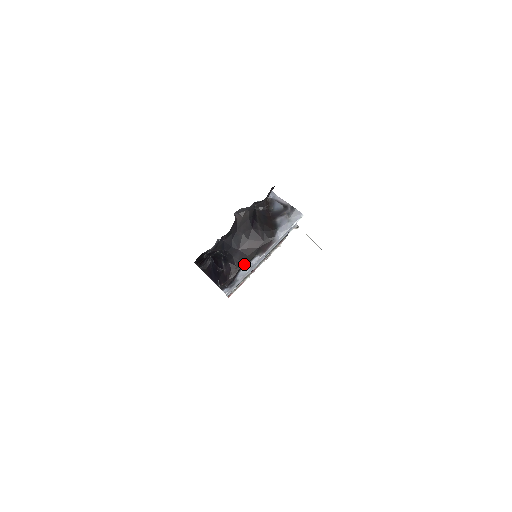
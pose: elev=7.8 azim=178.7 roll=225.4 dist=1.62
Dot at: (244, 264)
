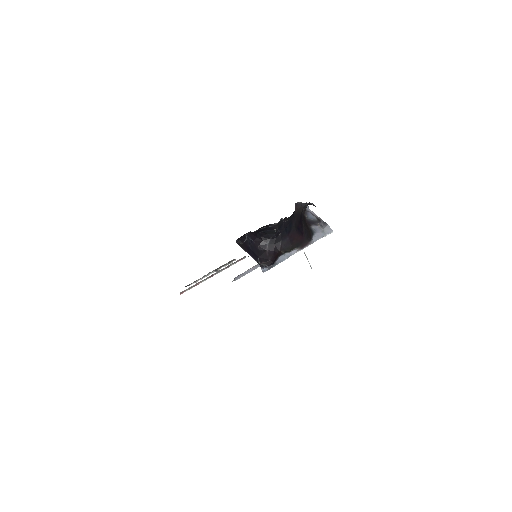
Dot at: (285, 252)
